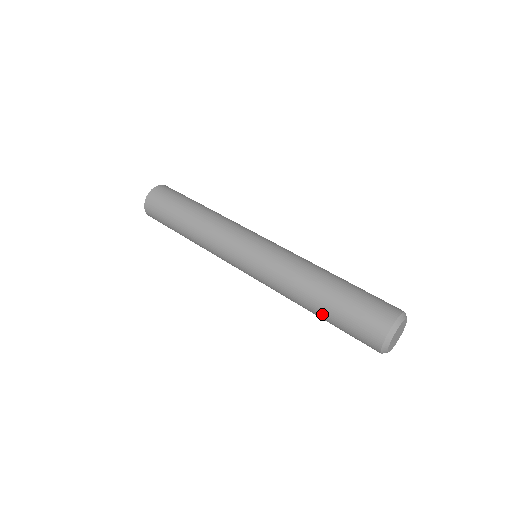
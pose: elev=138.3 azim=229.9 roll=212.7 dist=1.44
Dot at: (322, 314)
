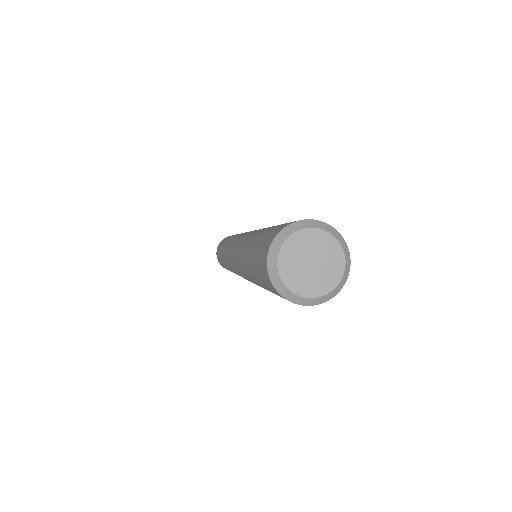
Dot at: (251, 273)
